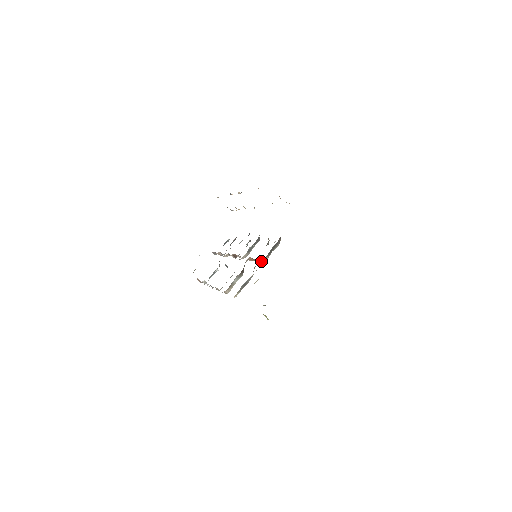
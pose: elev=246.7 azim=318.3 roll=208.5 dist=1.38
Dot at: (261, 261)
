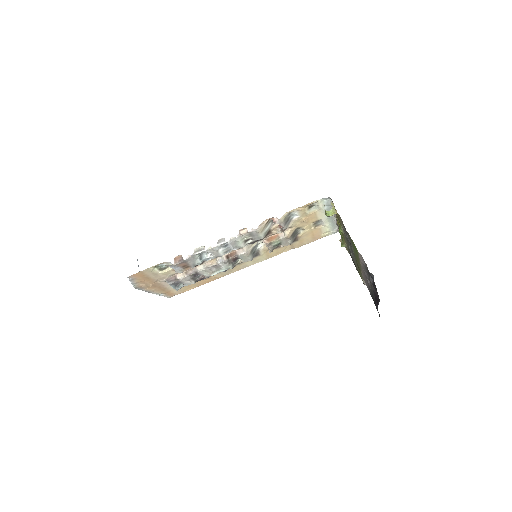
Dot at: (282, 238)
